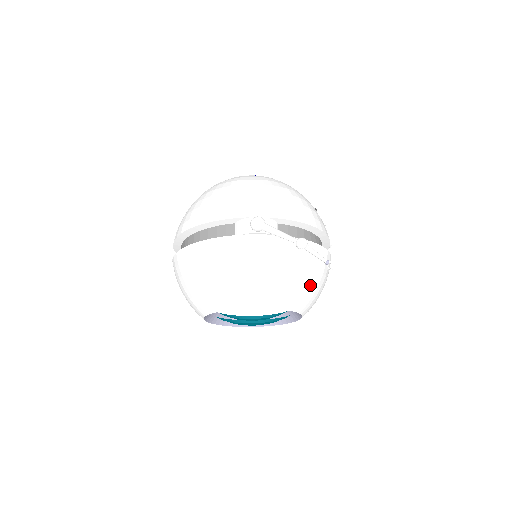
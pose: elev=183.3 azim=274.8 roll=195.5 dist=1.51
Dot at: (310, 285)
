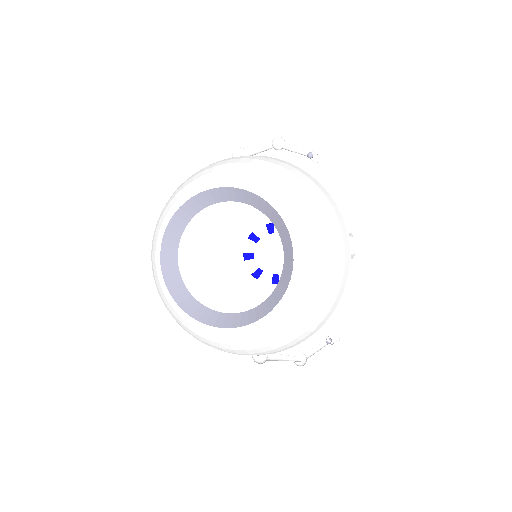
Dot at: (294, 186)
